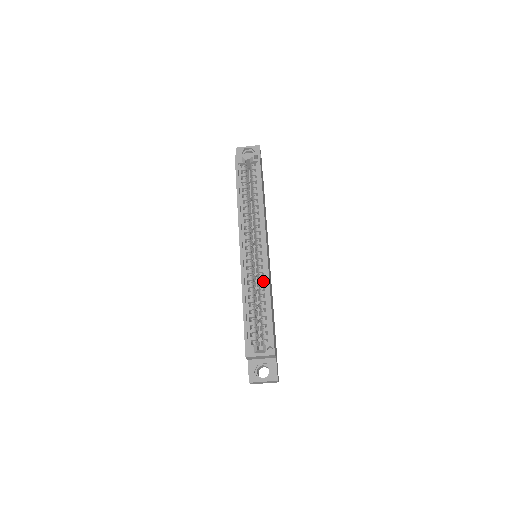
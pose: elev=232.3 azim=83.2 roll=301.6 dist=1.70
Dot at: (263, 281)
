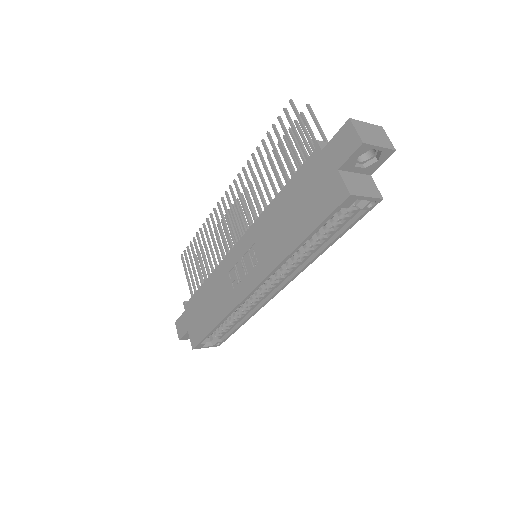
Dot at: occluded
